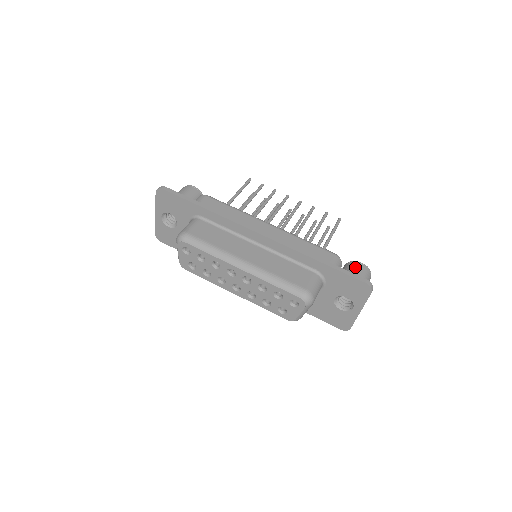
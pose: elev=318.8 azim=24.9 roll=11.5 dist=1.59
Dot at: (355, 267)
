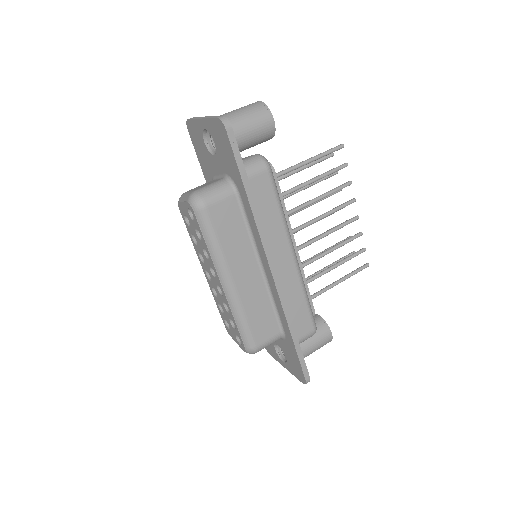
Dot at: (322, 335)
